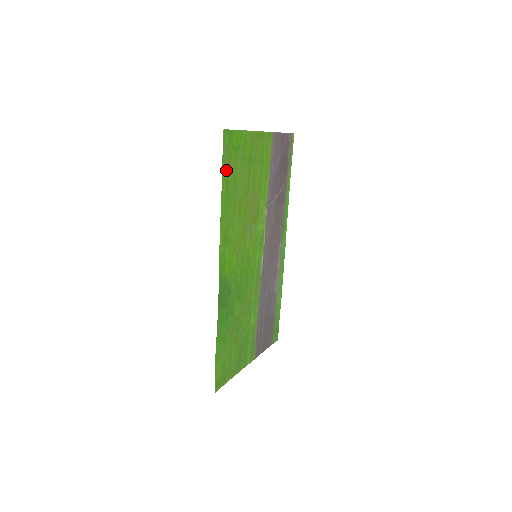
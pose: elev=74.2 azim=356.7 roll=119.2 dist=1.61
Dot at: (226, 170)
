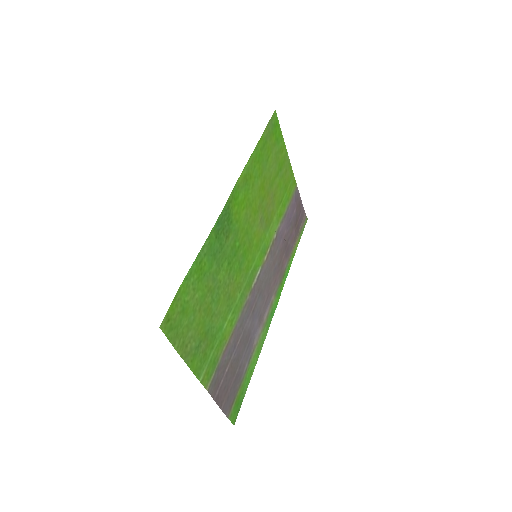
Dot at: (266, 136)
